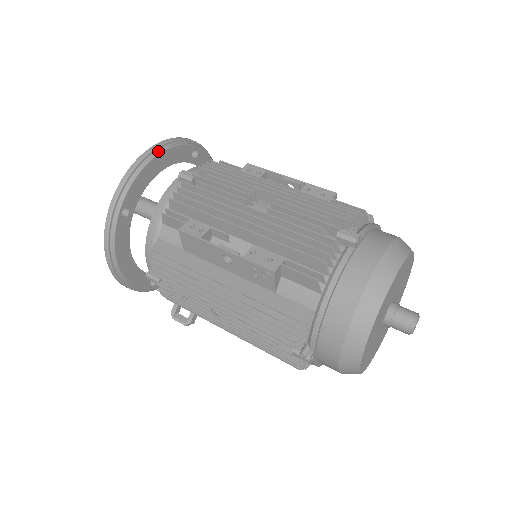
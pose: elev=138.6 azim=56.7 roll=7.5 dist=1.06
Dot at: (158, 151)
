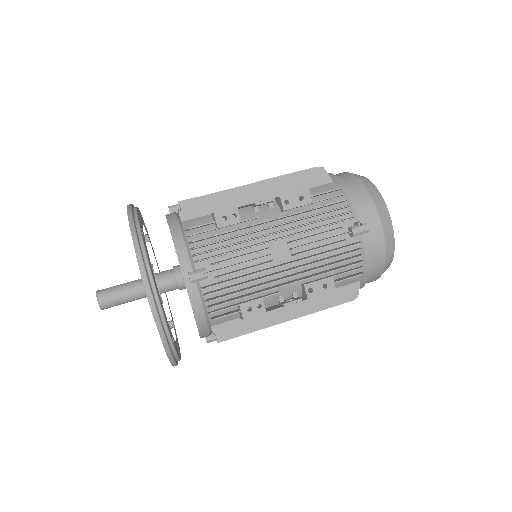
Dot at: (151, 281)
